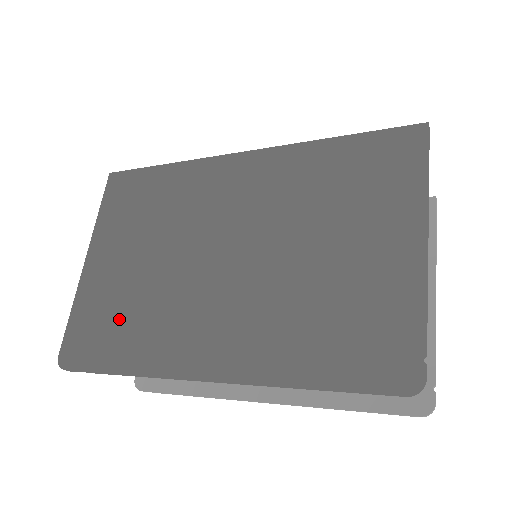
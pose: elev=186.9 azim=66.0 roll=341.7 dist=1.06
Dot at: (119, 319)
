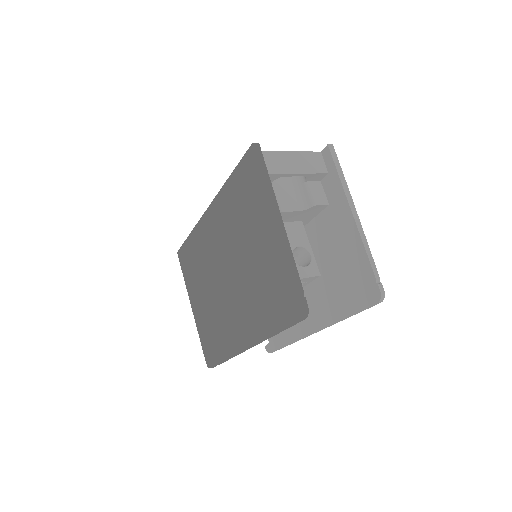
Dot at: (212, 333)
